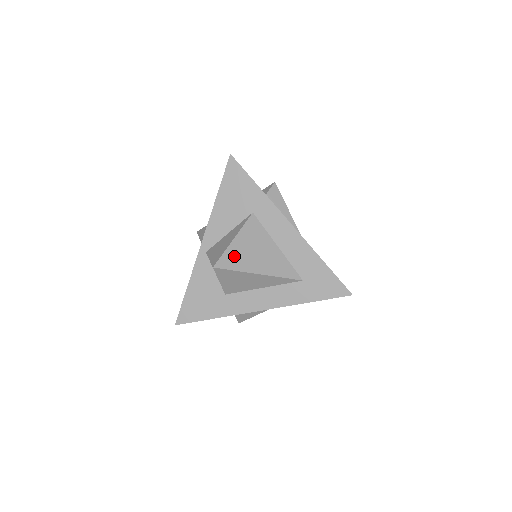
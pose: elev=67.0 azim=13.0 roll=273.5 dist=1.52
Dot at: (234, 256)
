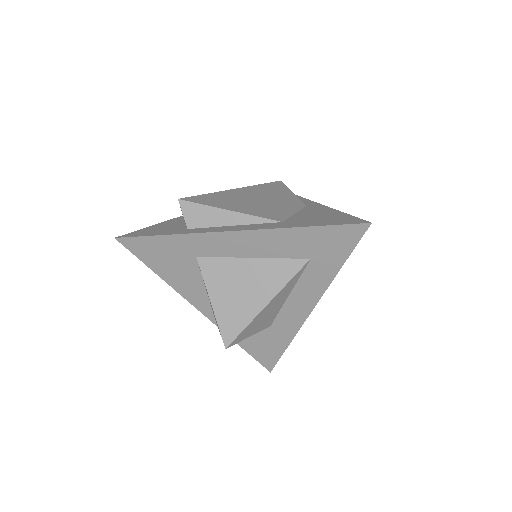
Dot at: (229, 317)
